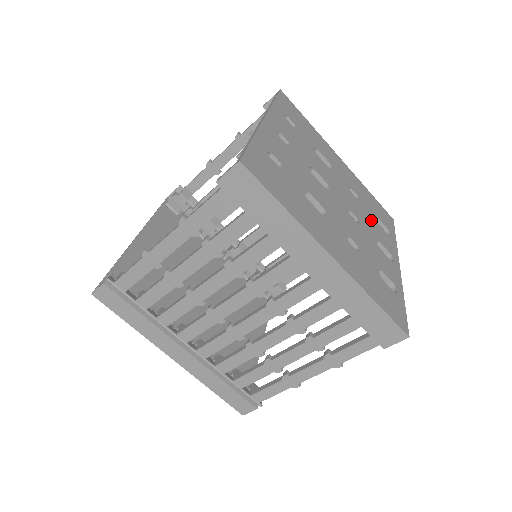
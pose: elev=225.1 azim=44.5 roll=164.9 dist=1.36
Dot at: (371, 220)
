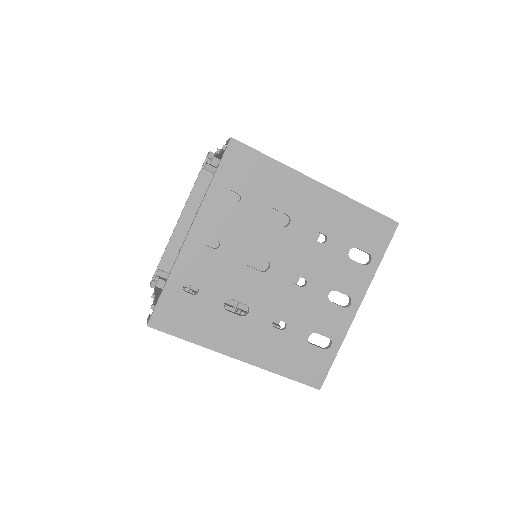
Dot at: (336, 263)
